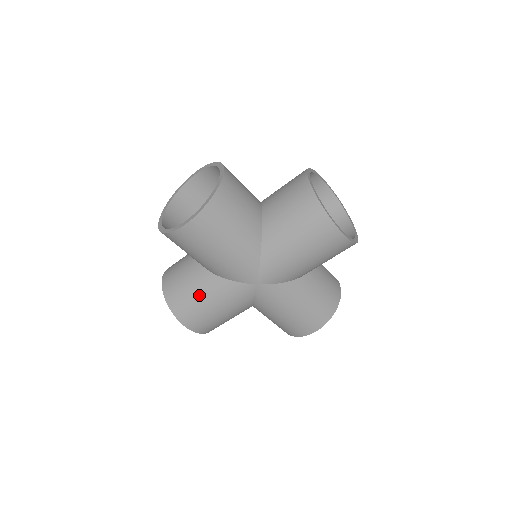
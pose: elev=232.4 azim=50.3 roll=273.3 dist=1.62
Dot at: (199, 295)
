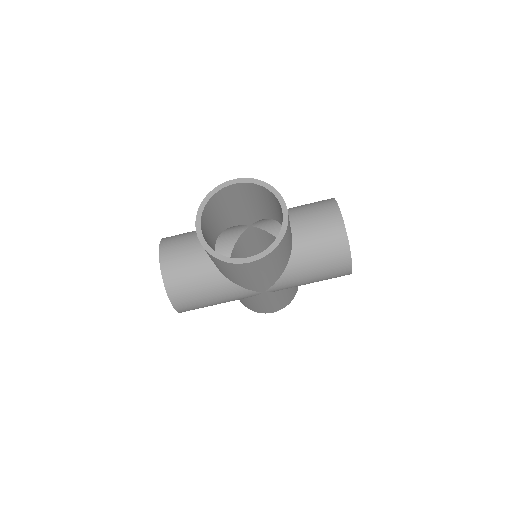
Dot at: (206, 293)
